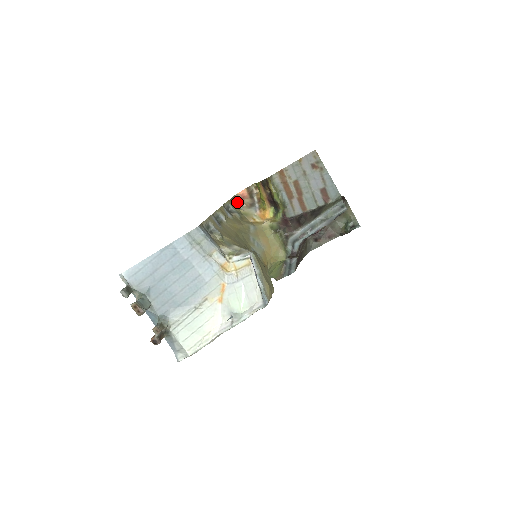
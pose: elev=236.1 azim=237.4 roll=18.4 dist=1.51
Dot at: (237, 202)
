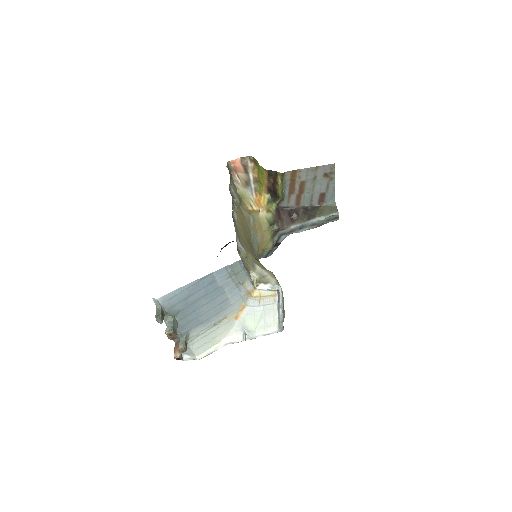
Dot at: (232, 175)
